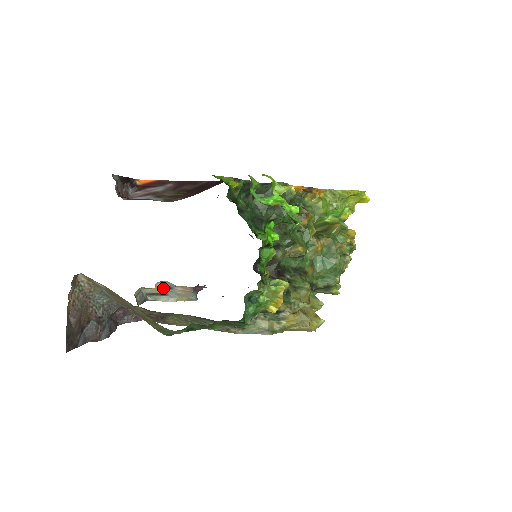
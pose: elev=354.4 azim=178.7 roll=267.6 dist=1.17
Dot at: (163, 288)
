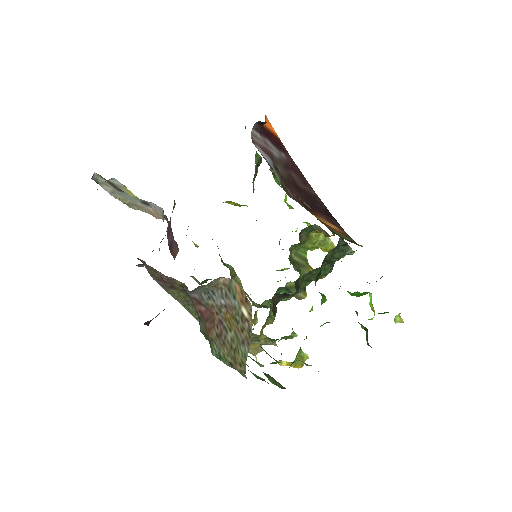
Dot at: occluded
